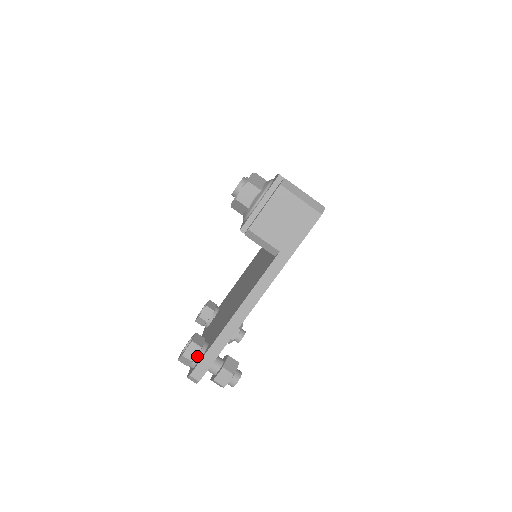
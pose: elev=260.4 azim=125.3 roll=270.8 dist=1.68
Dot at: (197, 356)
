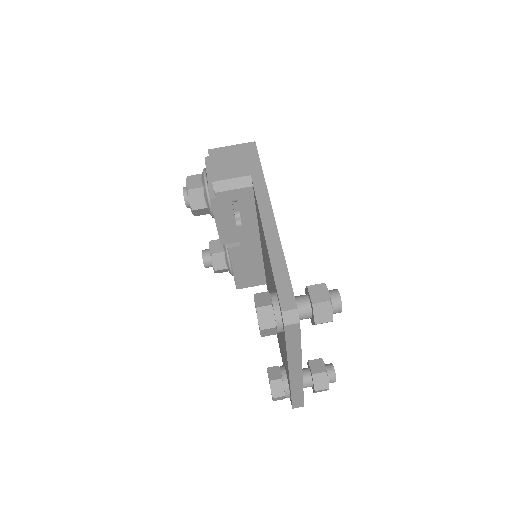
Dot at: (271, 297)
